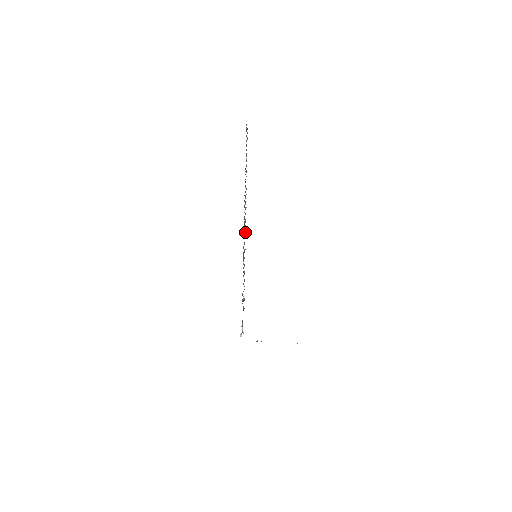
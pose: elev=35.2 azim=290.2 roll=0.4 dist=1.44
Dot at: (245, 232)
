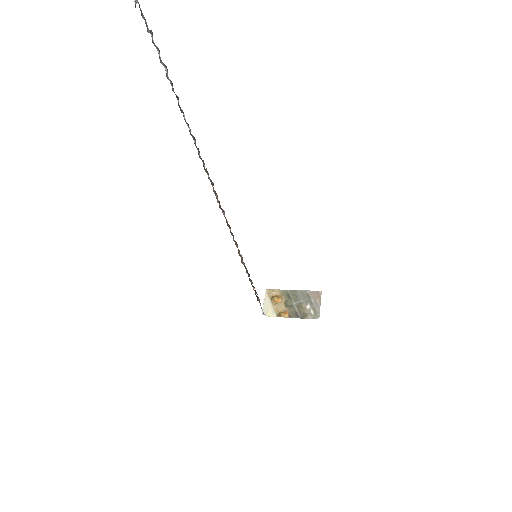
Dot at: occluded
